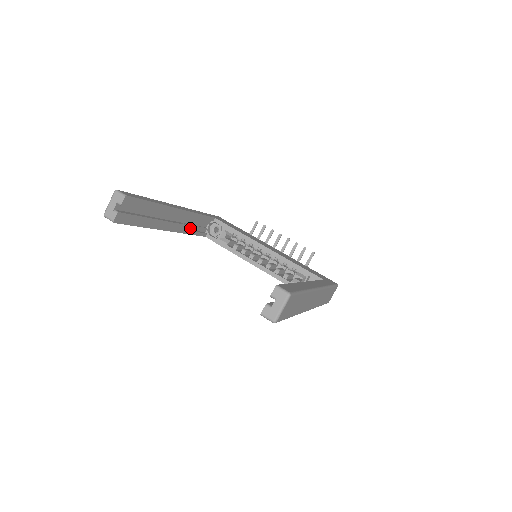
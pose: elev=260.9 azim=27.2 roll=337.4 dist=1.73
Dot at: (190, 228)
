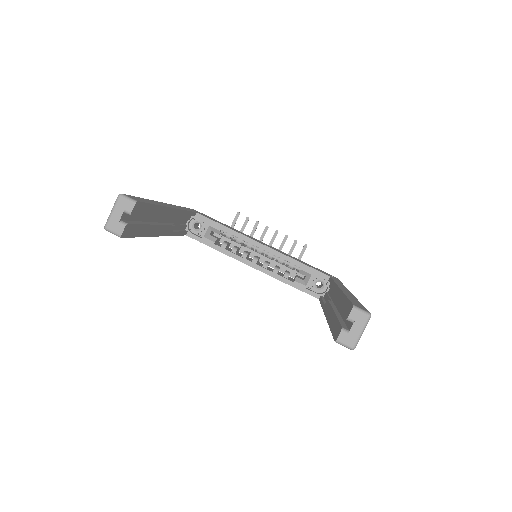
Dot at: (175, 228)
